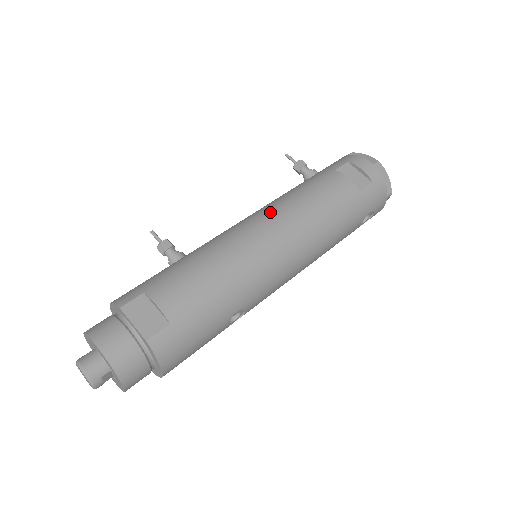
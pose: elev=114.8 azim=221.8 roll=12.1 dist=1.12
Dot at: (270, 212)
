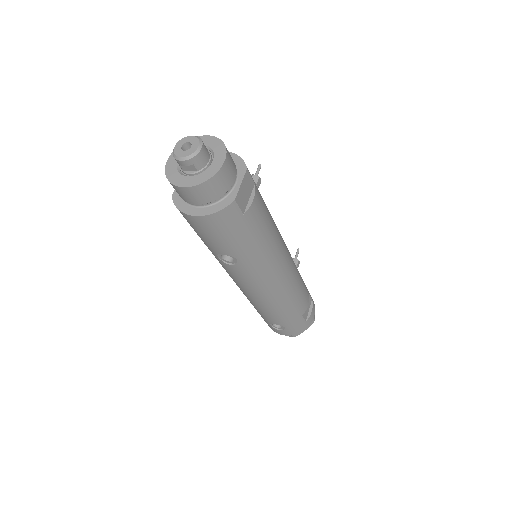
Dot at: occluded
